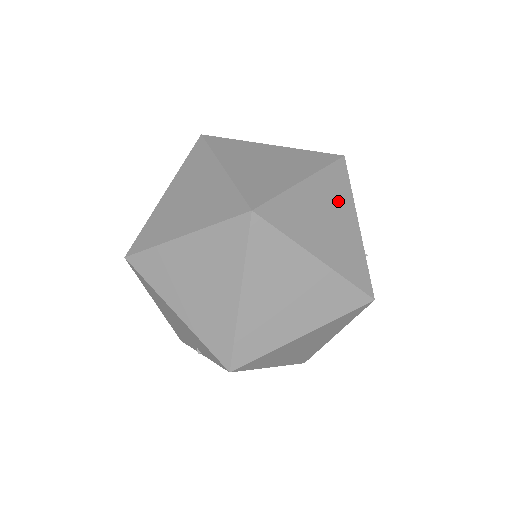
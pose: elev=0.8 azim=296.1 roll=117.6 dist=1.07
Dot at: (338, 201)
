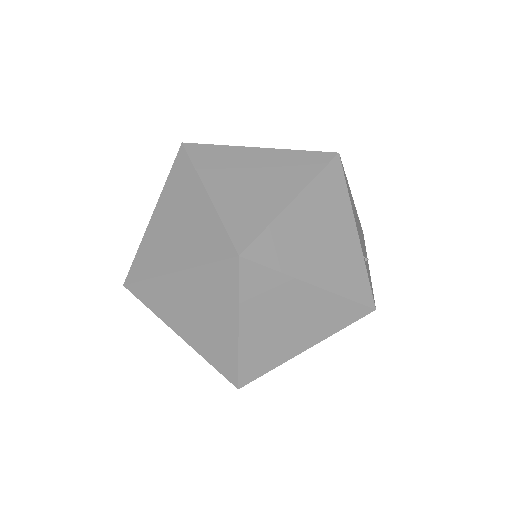
Dot at: (333, 211)
